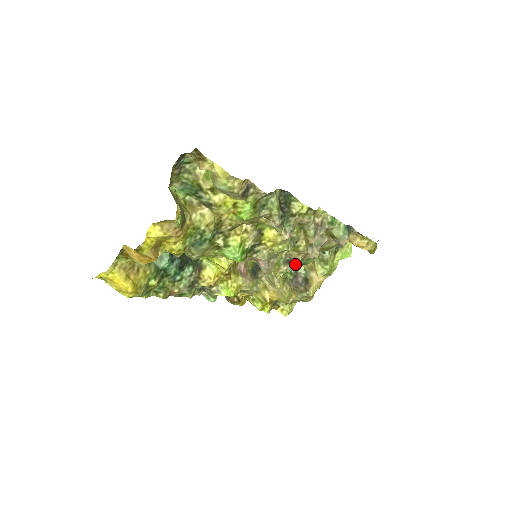
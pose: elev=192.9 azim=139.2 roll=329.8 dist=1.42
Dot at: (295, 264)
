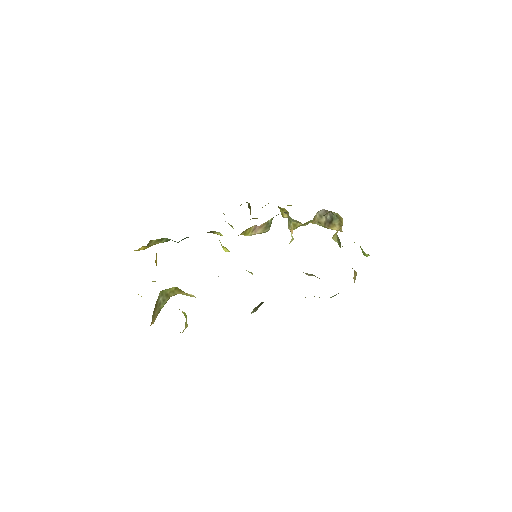
Dot at: occluded
